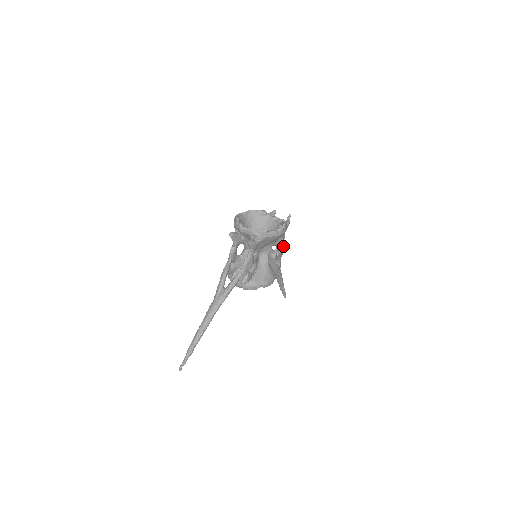
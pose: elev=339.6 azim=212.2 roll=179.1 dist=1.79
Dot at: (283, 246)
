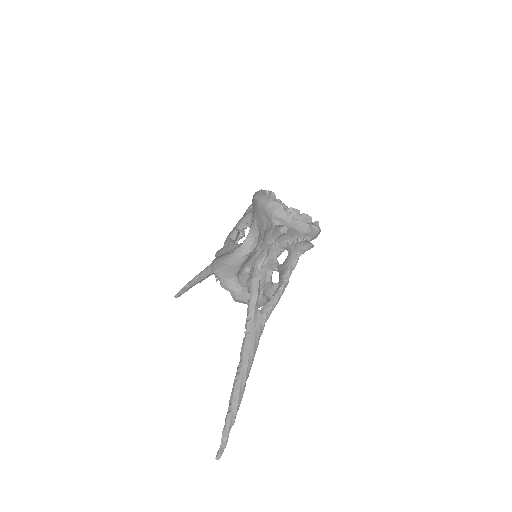
Dot at: occluded
